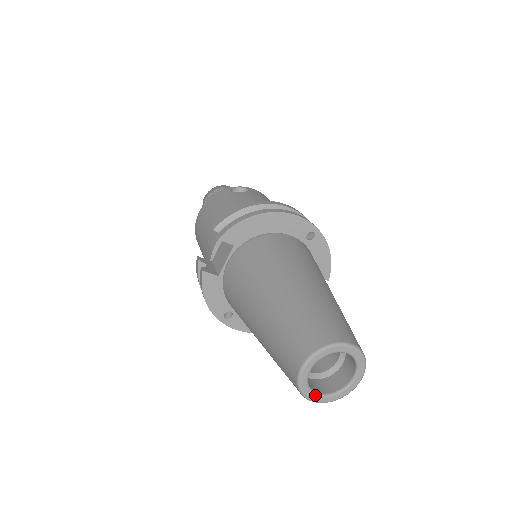
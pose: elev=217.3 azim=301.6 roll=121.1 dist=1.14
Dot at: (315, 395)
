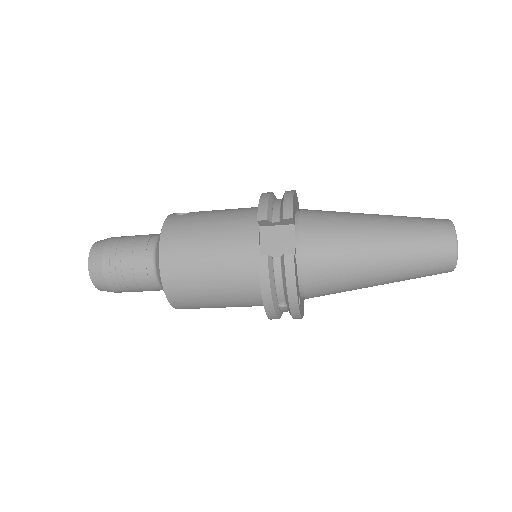
Dot at: occluded
